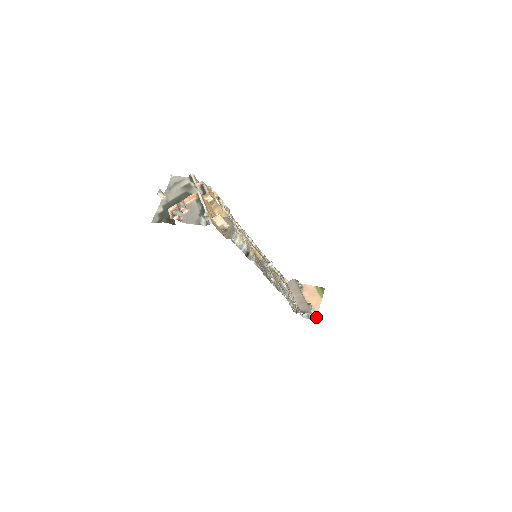
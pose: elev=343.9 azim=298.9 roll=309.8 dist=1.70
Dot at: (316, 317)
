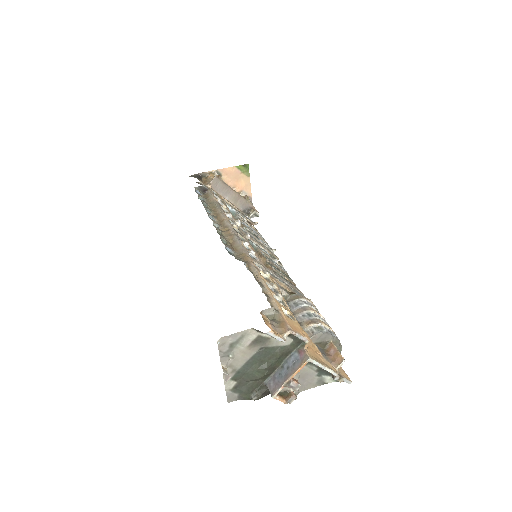
Dot at: occluded
